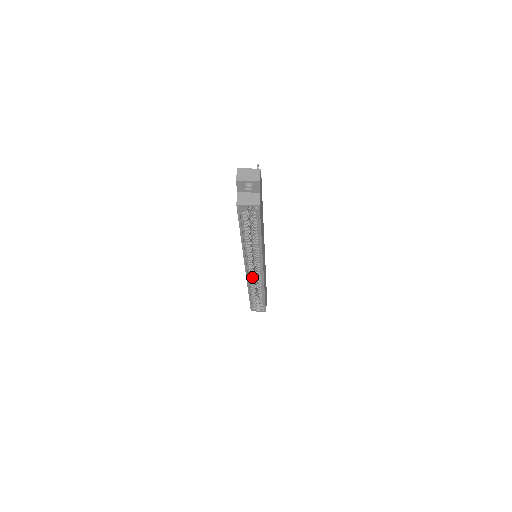
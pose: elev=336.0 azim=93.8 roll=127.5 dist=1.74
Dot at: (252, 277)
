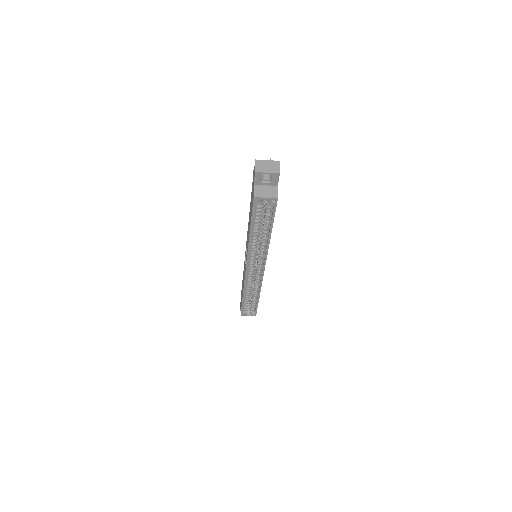
Dot at: (250, 278)
